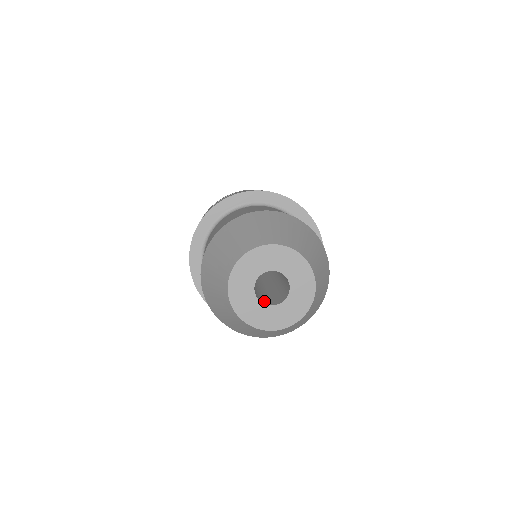
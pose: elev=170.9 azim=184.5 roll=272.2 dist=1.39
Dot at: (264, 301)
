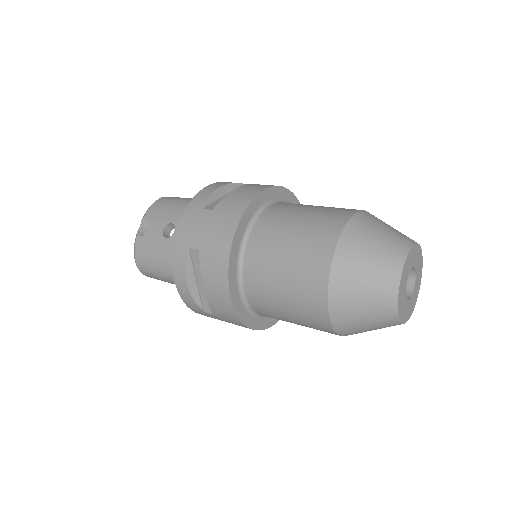
Dot at: occluded
